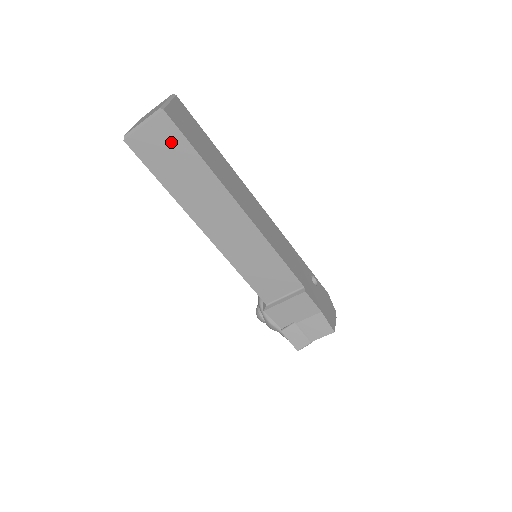
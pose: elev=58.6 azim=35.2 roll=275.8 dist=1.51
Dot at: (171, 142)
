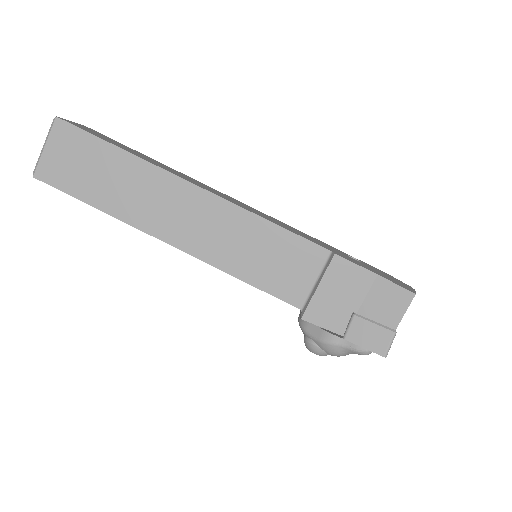
Dot at: (79, 148)
